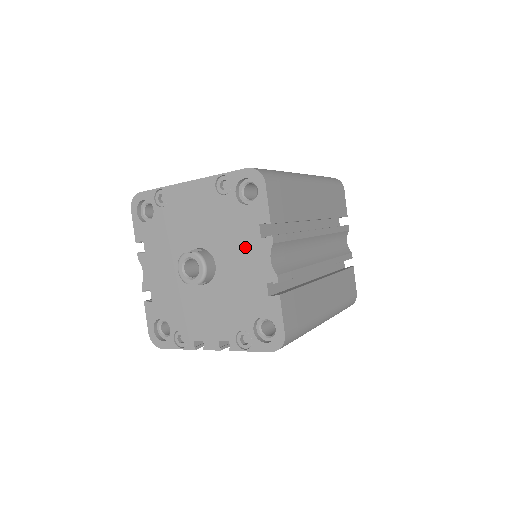
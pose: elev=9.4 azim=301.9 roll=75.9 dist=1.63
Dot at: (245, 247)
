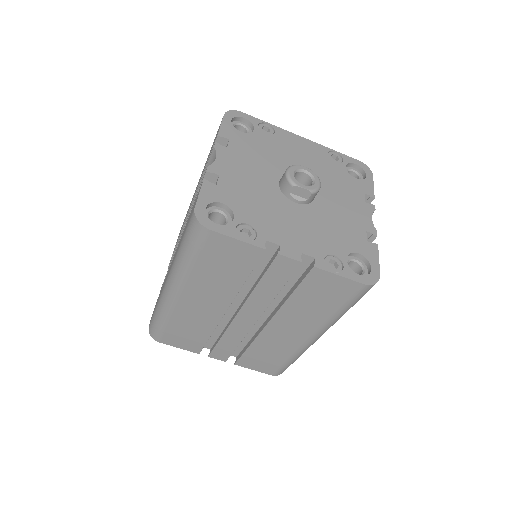
Dot at: (349, 200)
